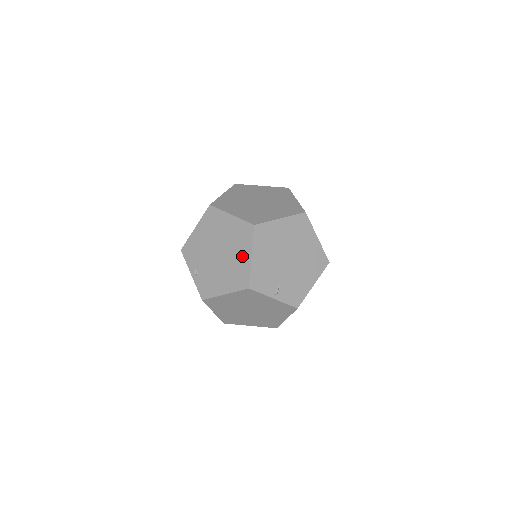
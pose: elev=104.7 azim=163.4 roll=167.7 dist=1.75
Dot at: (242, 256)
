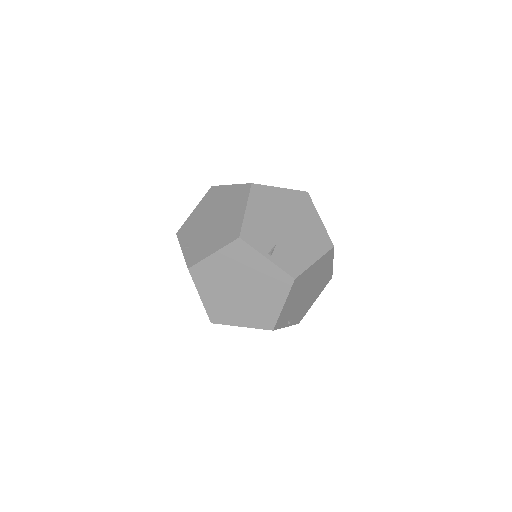
Dot at: (236, 212)
